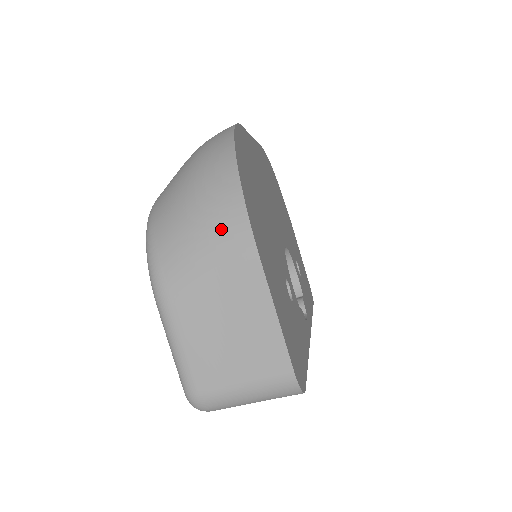
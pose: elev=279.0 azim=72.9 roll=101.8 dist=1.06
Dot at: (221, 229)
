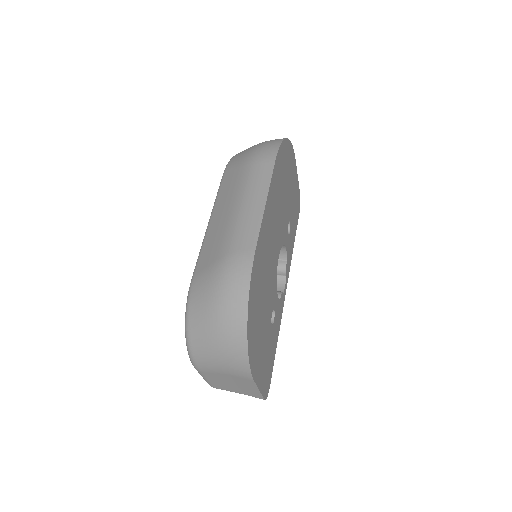
Dot at: (234, 367)
